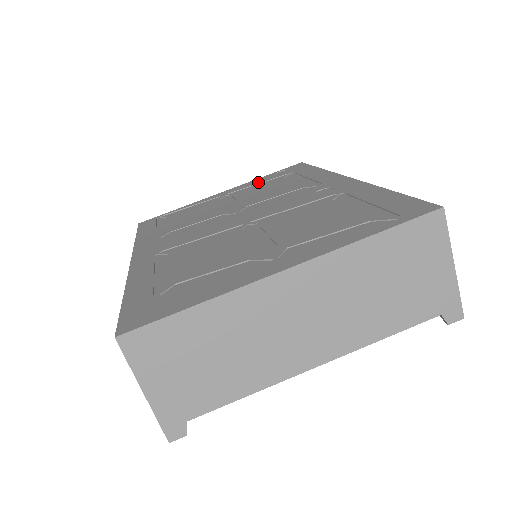
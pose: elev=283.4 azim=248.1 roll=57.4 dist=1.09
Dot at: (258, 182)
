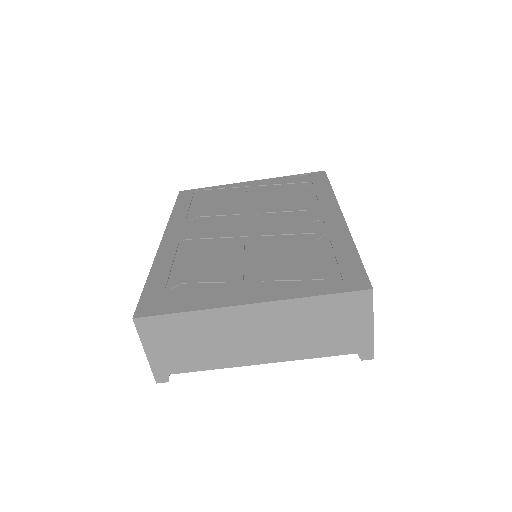
Dot at: (282, 182)
